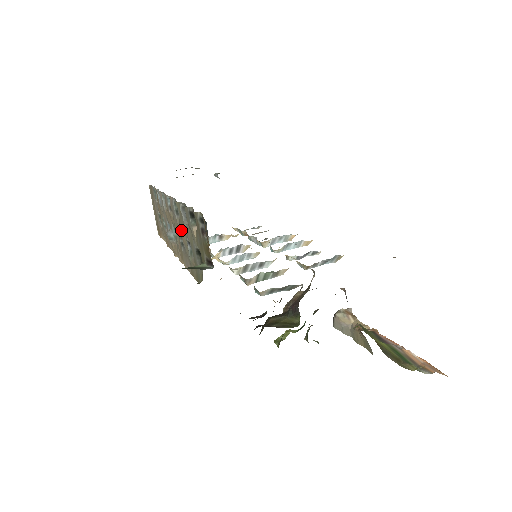
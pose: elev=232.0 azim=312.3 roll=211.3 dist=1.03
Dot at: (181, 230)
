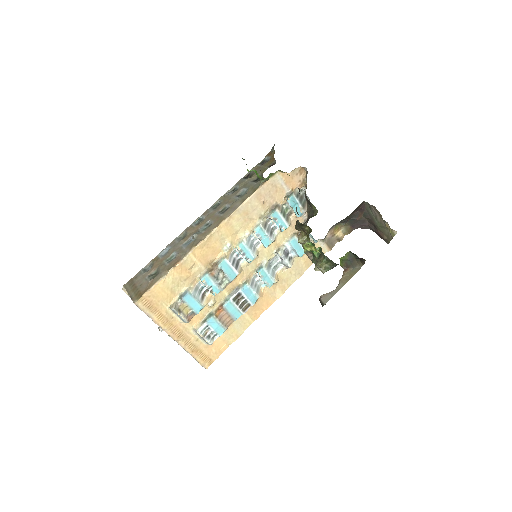
Dot at: (225, 203)
